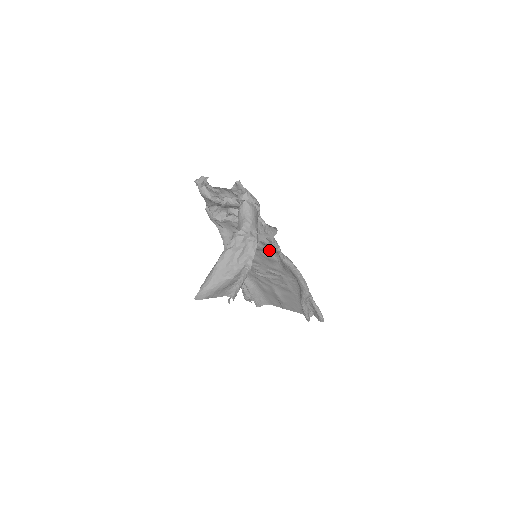
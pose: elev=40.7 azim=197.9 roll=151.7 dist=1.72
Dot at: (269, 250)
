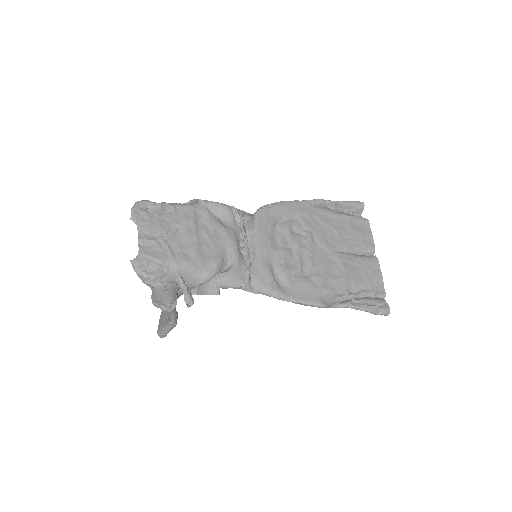
Dot at: (255, 268)
